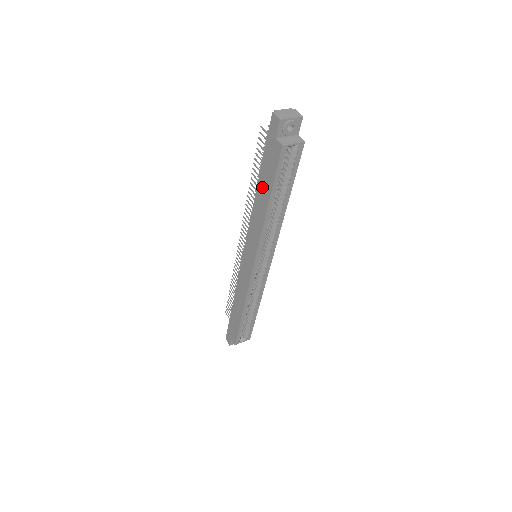
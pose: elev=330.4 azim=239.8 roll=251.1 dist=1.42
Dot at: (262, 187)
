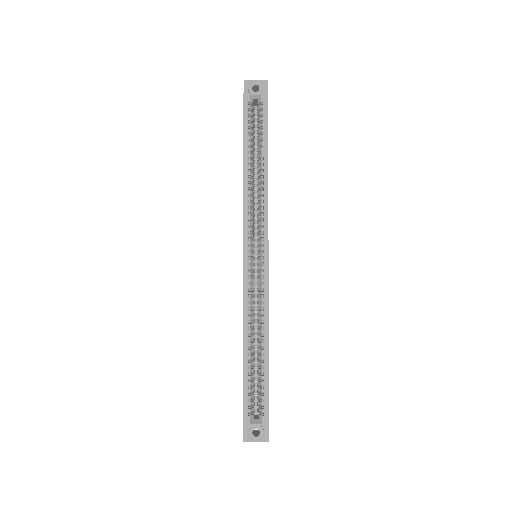
Dot at: occluded
